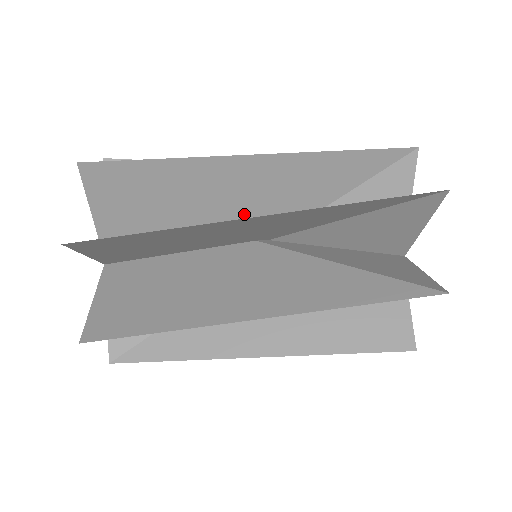
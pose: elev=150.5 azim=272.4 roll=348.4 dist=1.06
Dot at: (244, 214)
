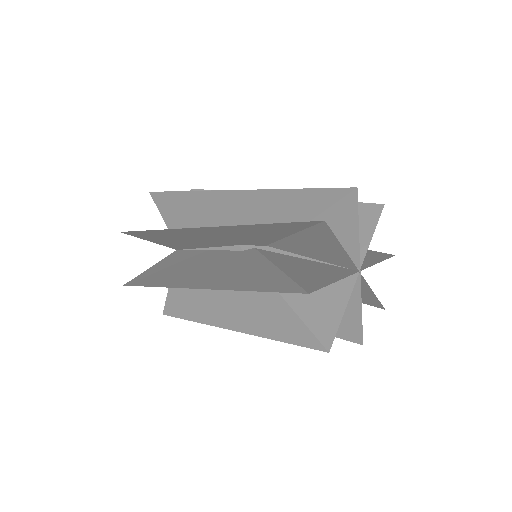
Dot at: (231, 240)
